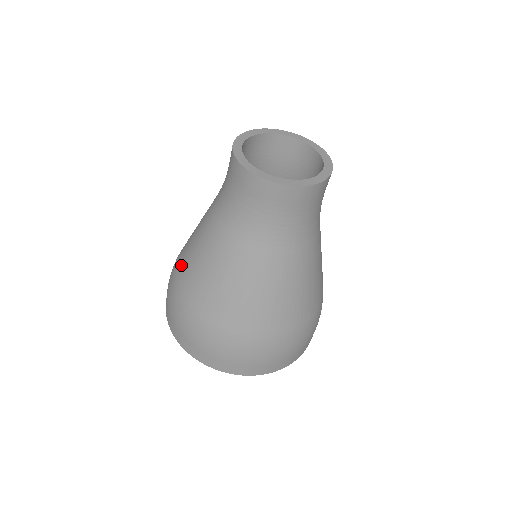
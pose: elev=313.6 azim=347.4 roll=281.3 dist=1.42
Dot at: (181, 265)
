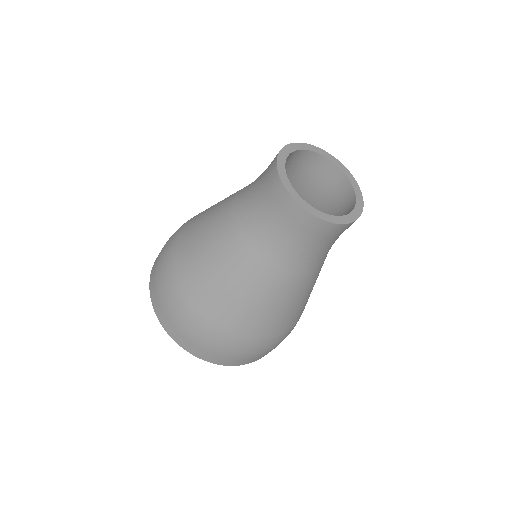
Dot at: (214, 309)
